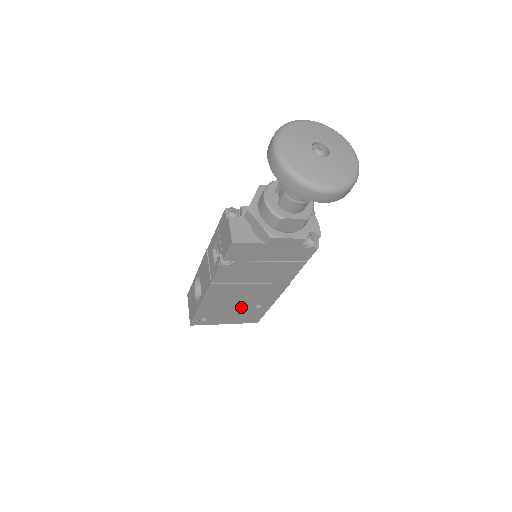
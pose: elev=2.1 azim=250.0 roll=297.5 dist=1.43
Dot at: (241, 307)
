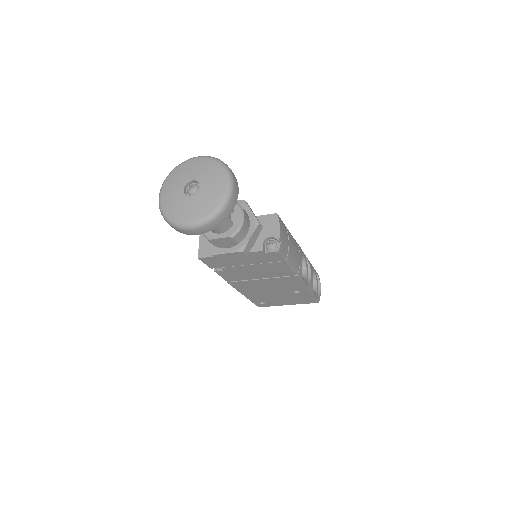
Dot at: (281, 294)
